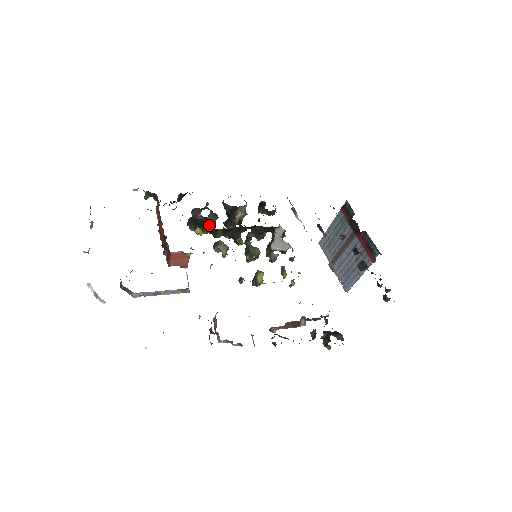
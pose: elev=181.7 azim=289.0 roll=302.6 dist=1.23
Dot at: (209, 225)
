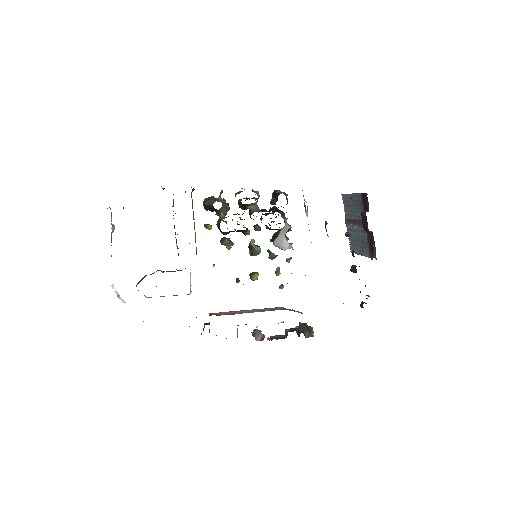
Dot at: (219, 219)
